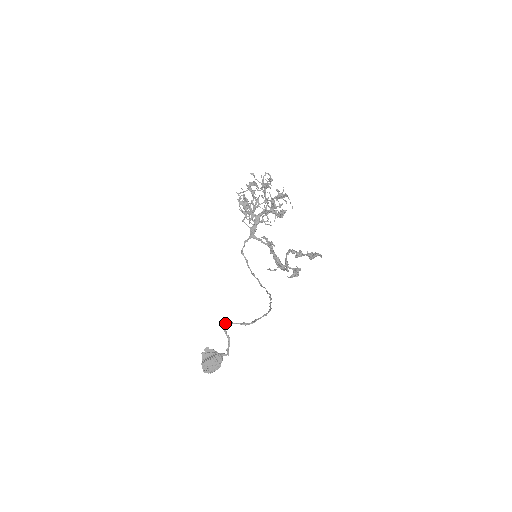
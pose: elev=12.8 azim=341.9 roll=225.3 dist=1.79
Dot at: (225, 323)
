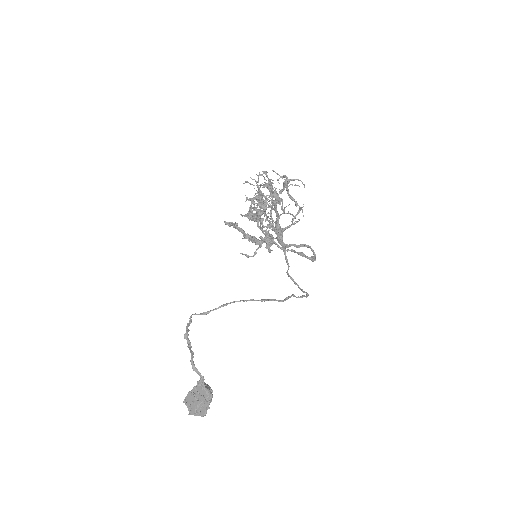
Dot at: (184, 335)
